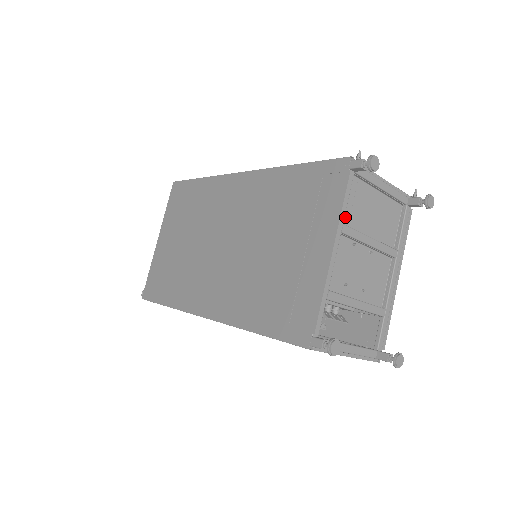
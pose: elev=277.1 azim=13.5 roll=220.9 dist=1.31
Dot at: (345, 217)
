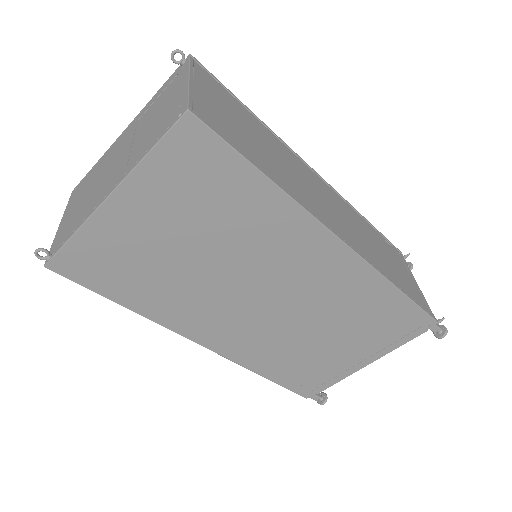
Dot at: occluded
